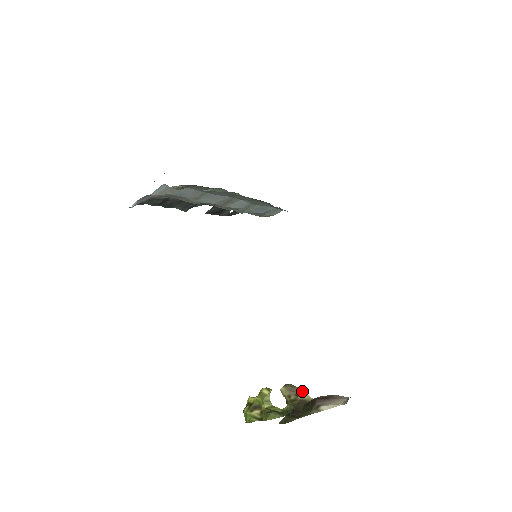
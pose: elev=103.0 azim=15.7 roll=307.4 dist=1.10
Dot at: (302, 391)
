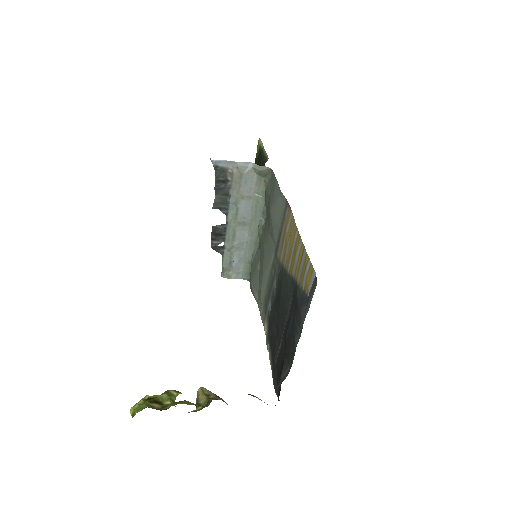
Dot at: occluded
